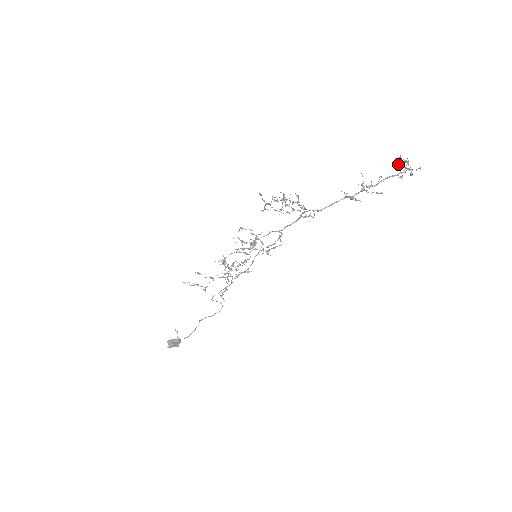
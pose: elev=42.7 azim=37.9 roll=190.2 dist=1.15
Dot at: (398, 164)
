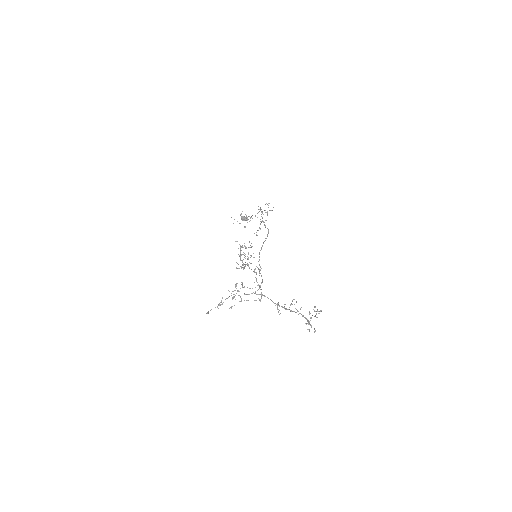
Dot at: occluded
